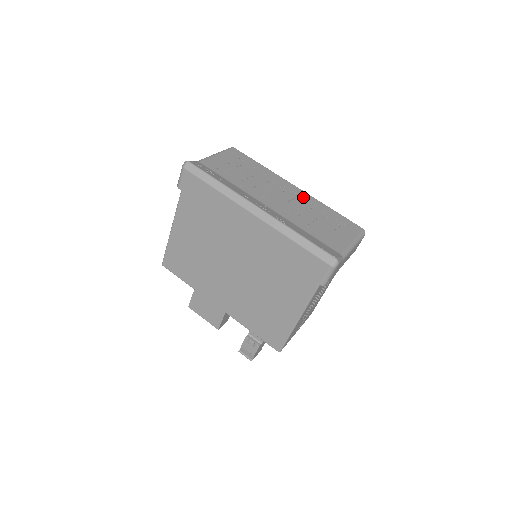
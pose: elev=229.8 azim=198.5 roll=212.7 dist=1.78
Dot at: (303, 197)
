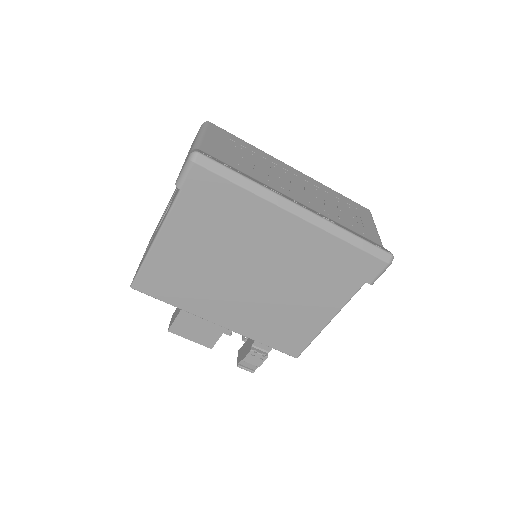
Dot at: (309, 181)
